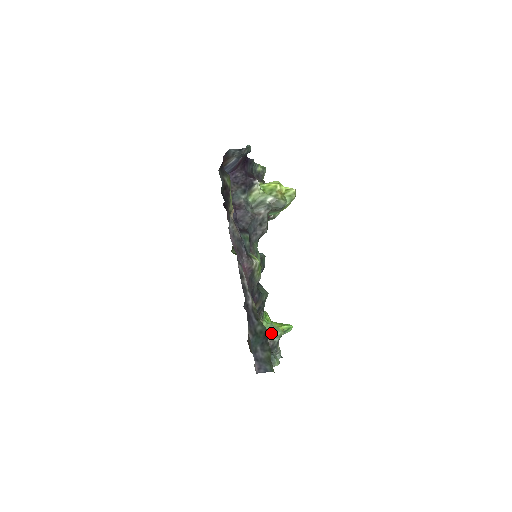
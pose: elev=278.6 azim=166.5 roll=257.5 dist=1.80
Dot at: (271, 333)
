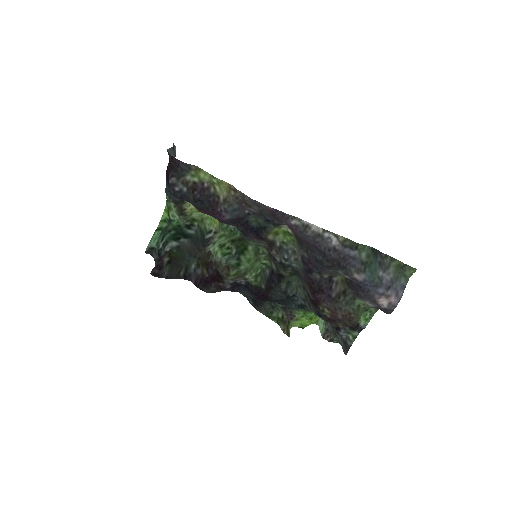
Dot at: occluded
